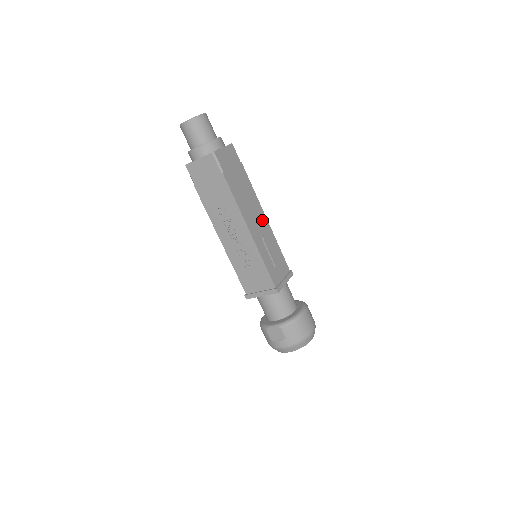
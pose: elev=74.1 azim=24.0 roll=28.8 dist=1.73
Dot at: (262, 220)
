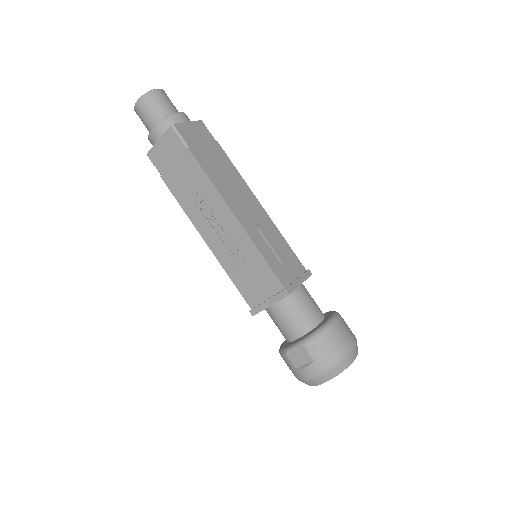
Dot at: (255, 206)
